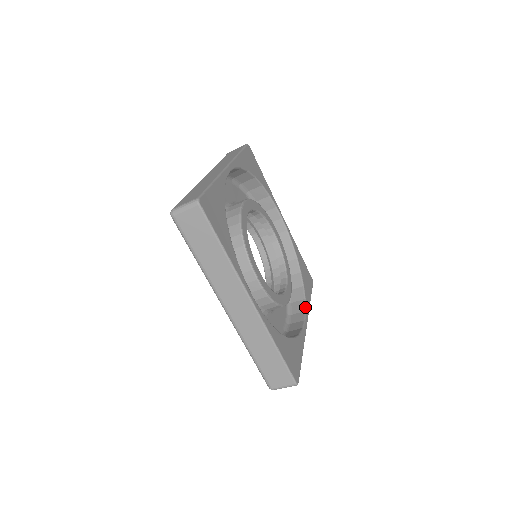
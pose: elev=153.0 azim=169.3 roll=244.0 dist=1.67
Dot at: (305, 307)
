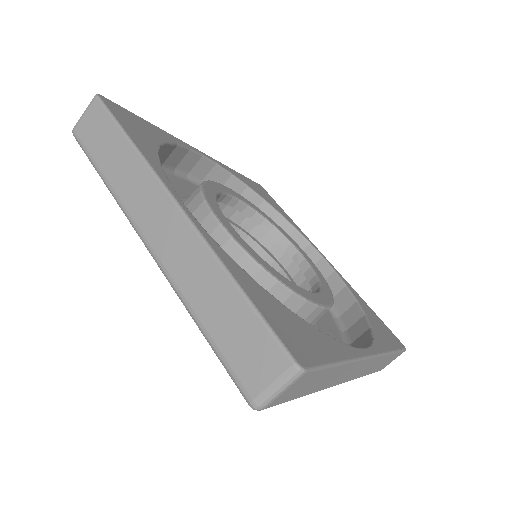
Dot at: (370, 342)
